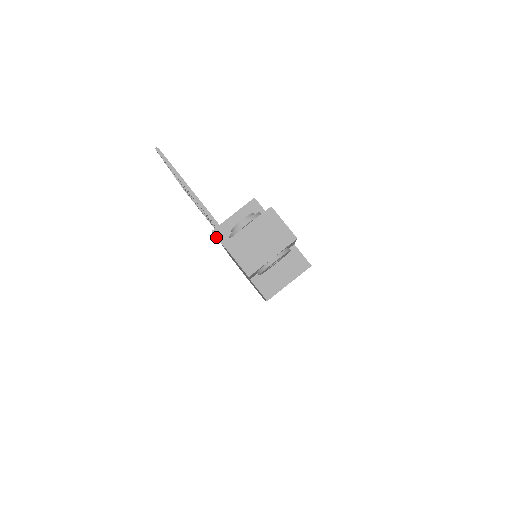
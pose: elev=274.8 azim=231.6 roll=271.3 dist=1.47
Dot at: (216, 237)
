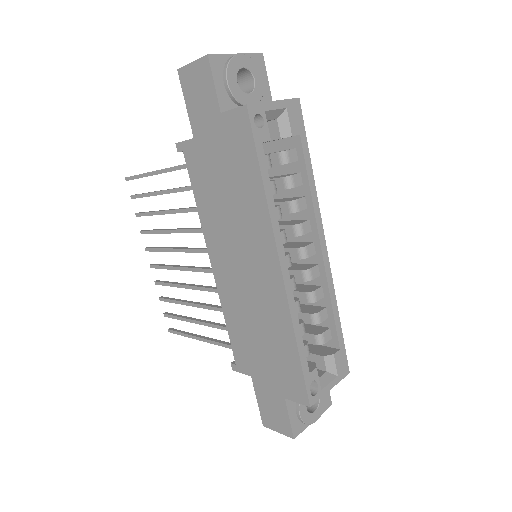
Dot at: (181, 144)
